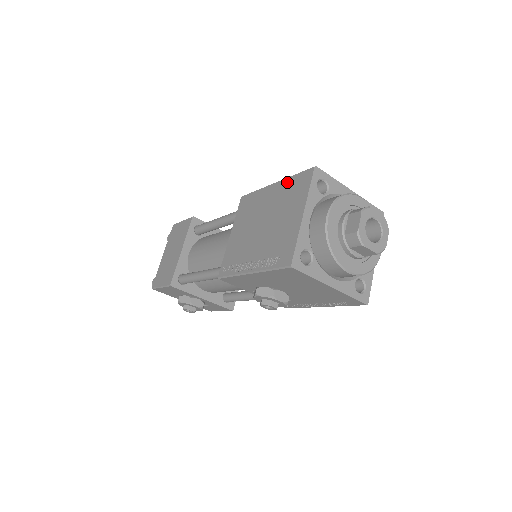
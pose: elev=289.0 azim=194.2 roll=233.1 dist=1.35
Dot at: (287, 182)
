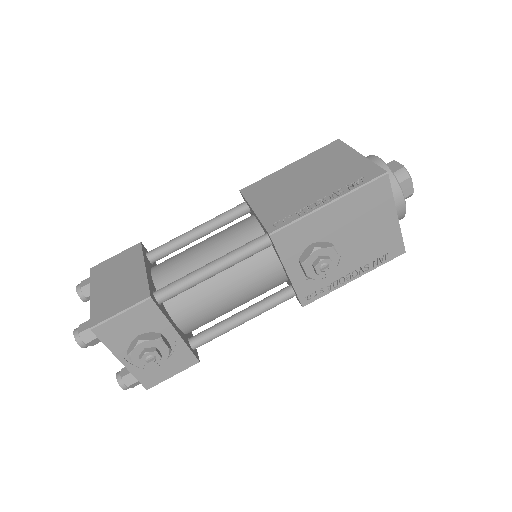
Dot at: (310, 156)
